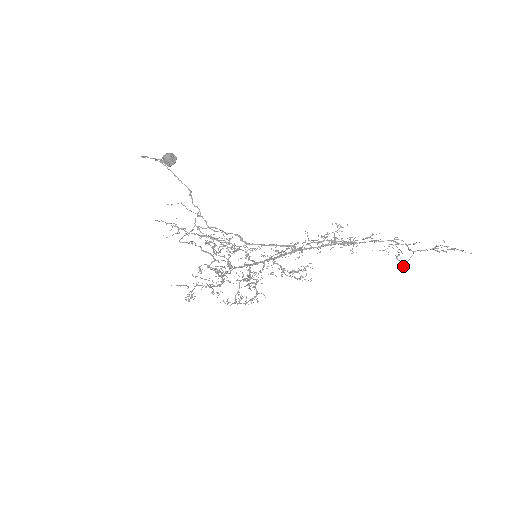
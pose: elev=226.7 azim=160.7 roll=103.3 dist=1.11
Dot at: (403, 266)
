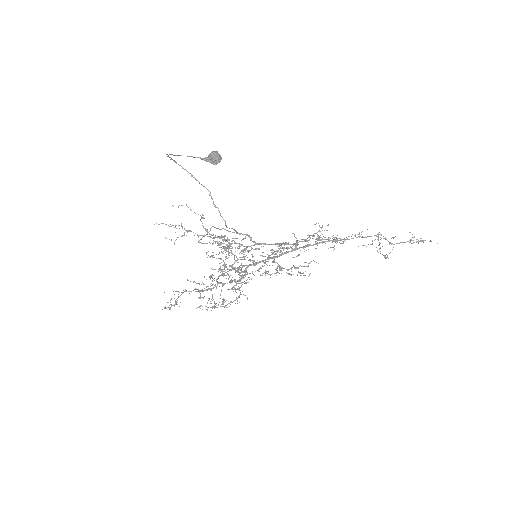
Dot at: (384, 257)
